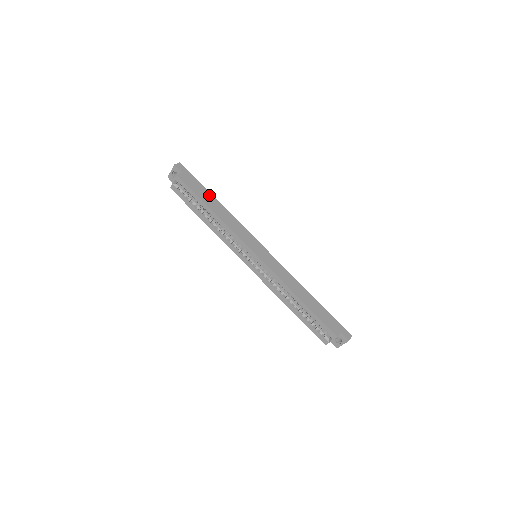
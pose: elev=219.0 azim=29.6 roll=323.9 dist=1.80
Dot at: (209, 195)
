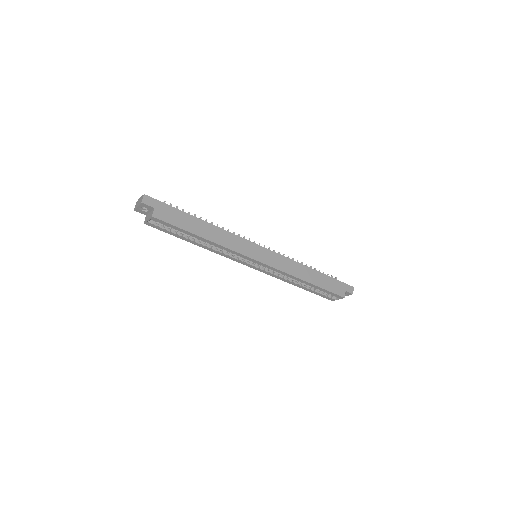
Dot at: (192, 219)
